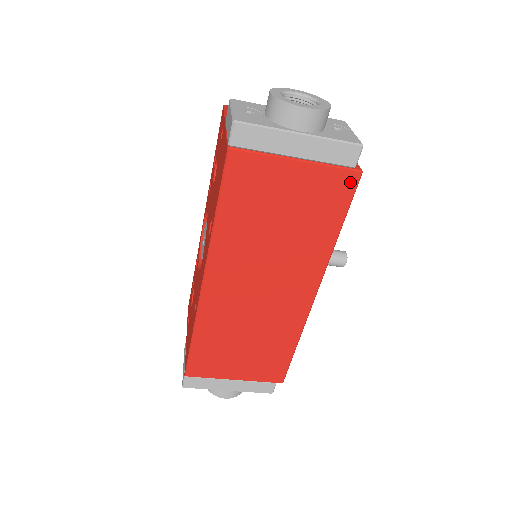
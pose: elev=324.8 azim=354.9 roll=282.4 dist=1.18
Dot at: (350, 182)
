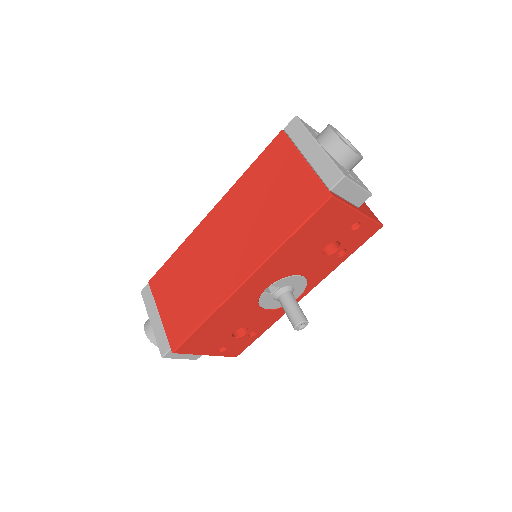
Dot at: (320, 198)
